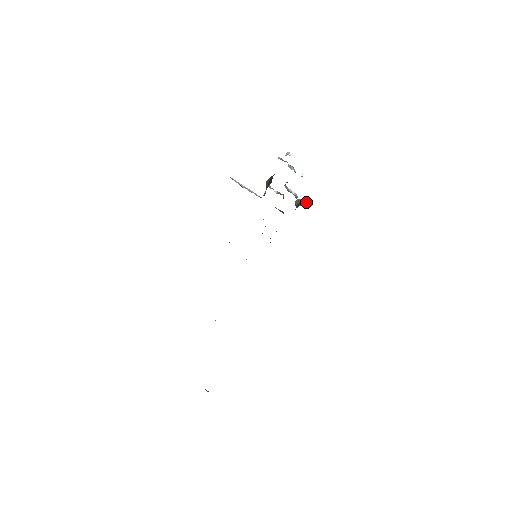
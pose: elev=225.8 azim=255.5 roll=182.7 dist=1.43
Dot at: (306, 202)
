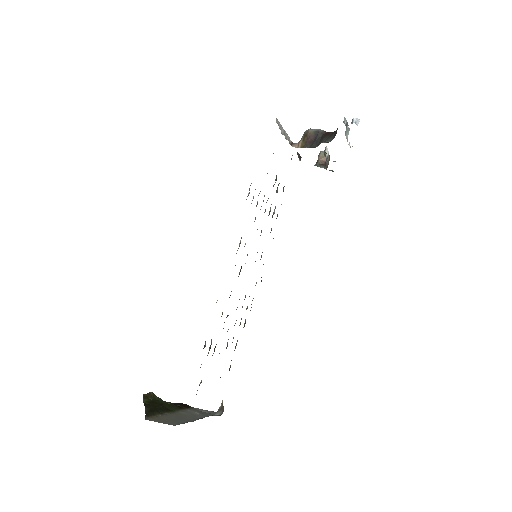
Dot at: occluded
